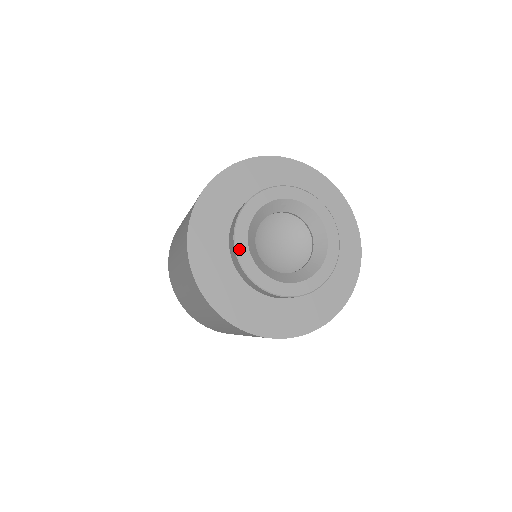
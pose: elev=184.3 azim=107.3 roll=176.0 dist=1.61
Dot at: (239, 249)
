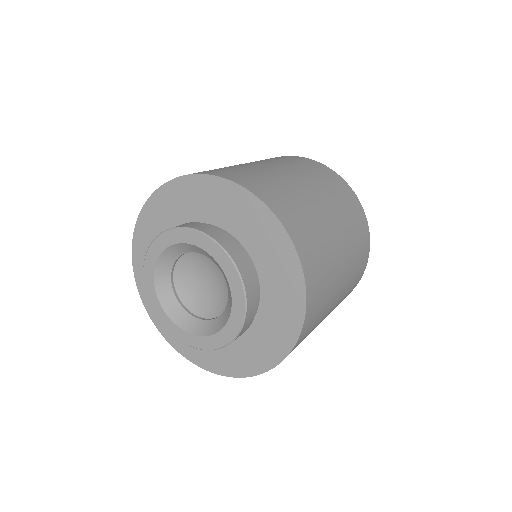
Dot at: (148, 291)
